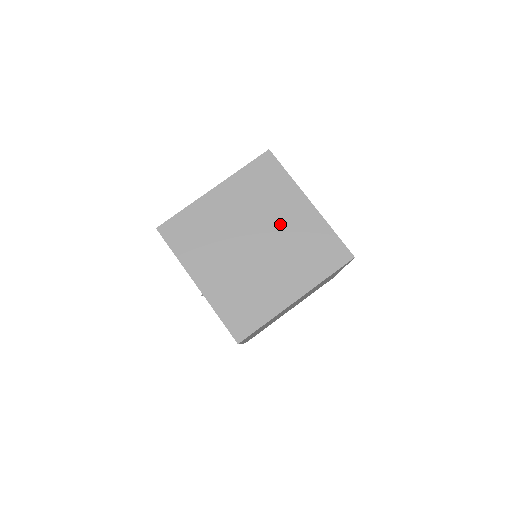
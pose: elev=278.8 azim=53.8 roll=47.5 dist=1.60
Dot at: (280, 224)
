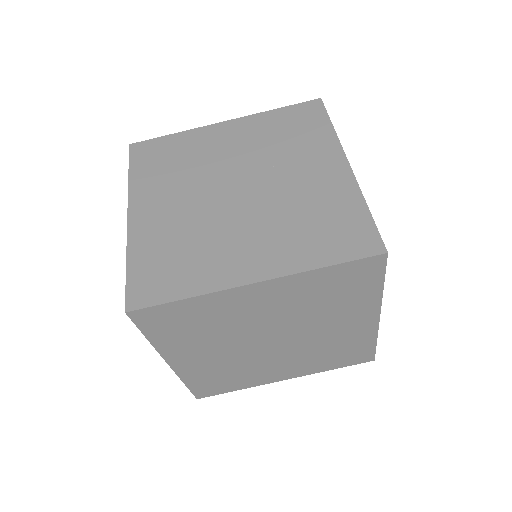
Dot at: (321, 331)
